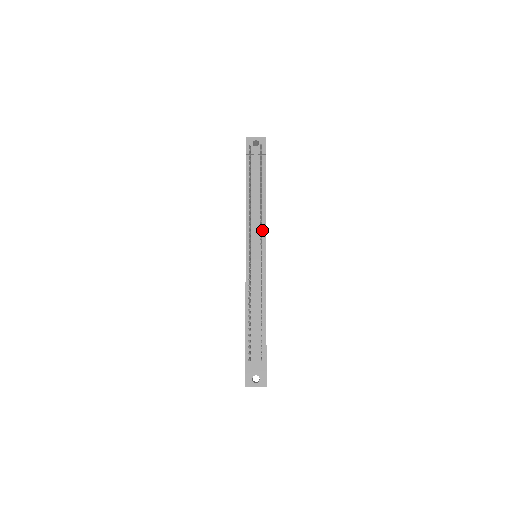
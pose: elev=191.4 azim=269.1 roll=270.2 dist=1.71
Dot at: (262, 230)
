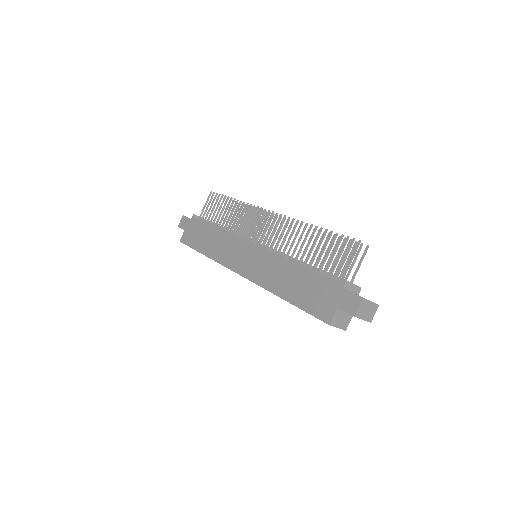
Dot at: occluded
